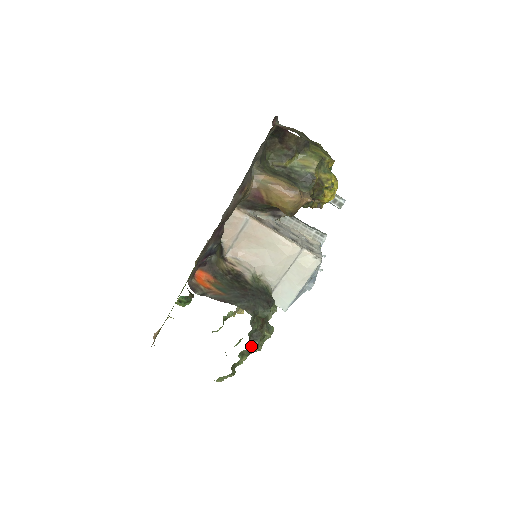
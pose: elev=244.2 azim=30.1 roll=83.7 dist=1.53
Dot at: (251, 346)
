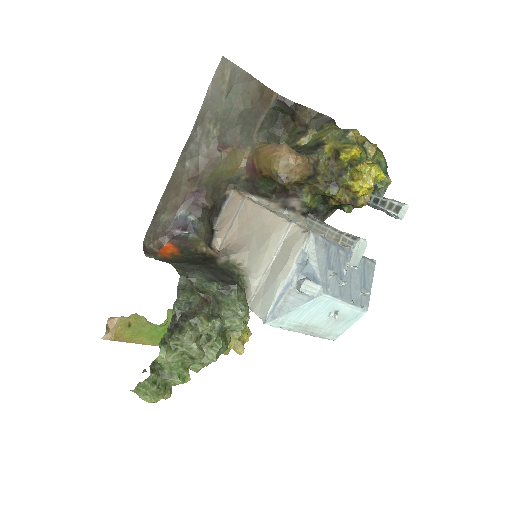
Dot at: (175, 329)
